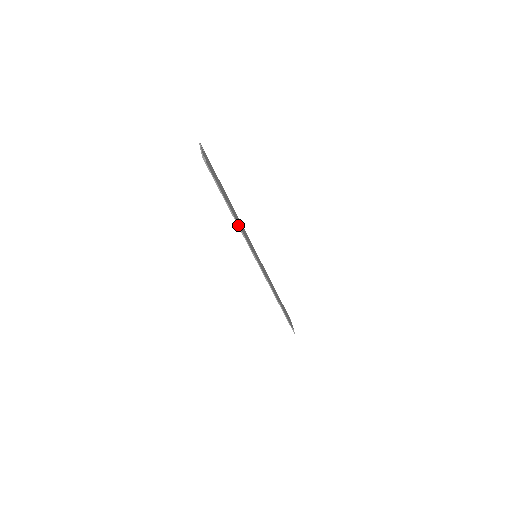
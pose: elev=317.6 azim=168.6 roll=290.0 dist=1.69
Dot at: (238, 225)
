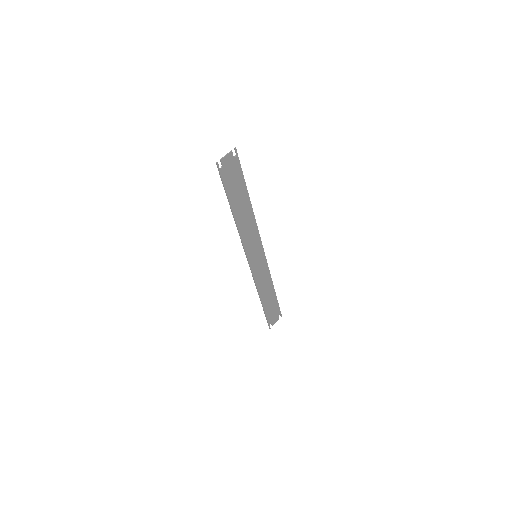
Dot at: (237, 227)
